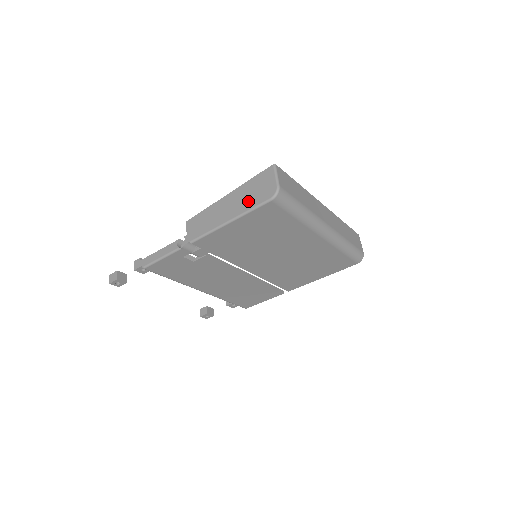
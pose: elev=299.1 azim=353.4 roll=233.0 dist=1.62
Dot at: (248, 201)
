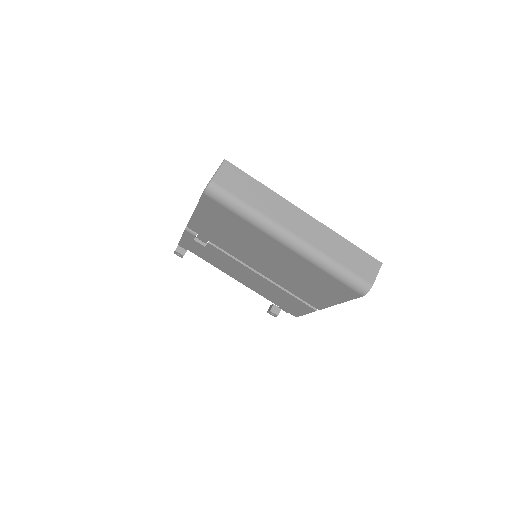
Dot at: occluded
